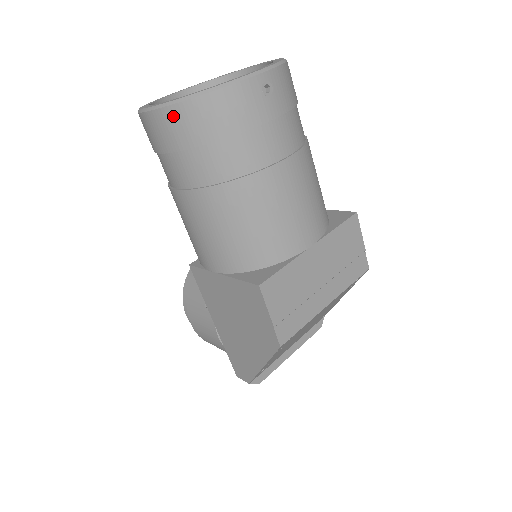
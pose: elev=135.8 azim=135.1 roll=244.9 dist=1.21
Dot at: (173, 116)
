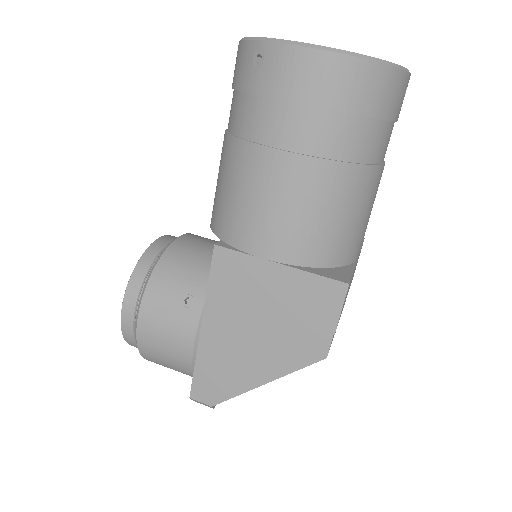
Dot at: (344, 68)
